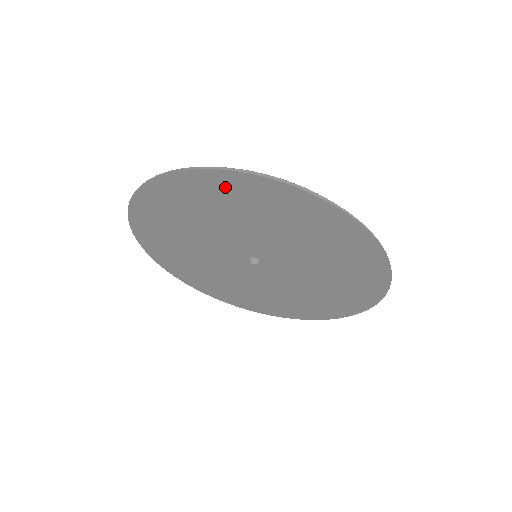
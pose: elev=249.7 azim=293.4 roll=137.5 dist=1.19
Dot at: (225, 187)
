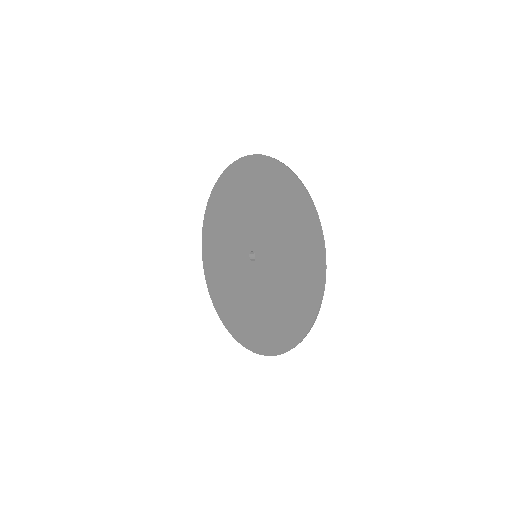
Dot at: (267, 173)
